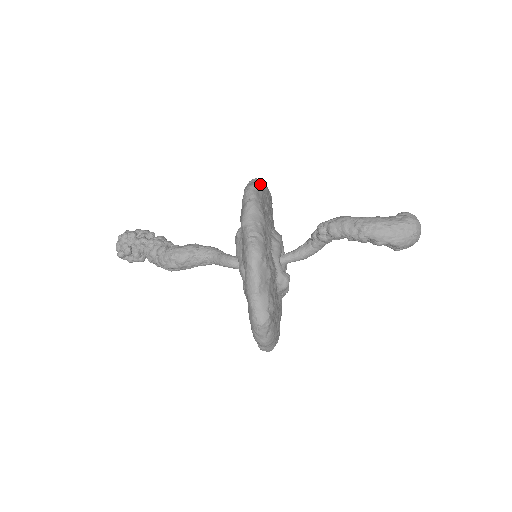
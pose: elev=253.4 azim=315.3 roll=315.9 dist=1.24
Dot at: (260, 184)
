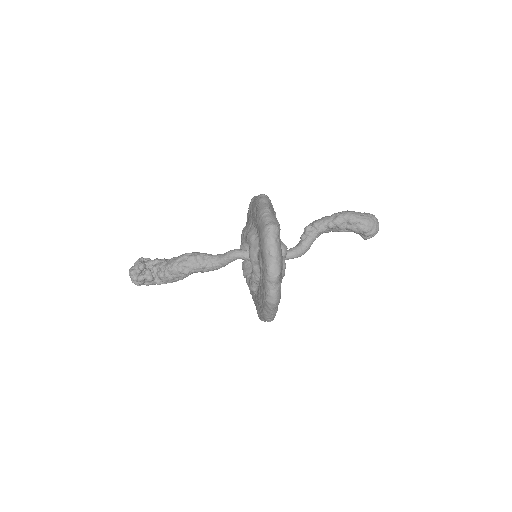
Dot at: occluded
